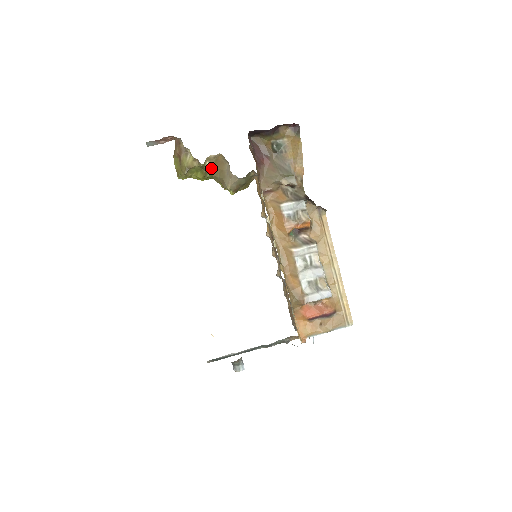
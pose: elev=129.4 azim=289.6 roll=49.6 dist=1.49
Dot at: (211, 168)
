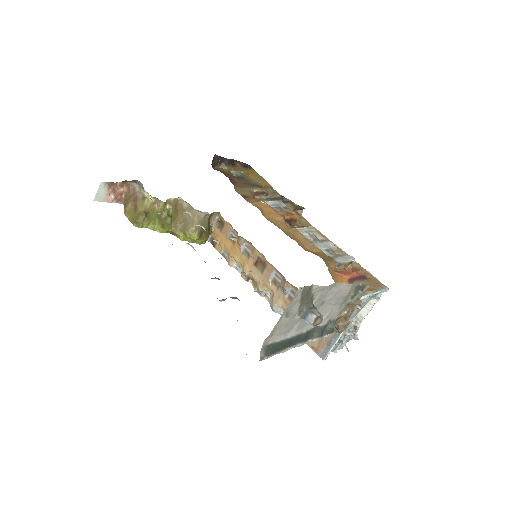
Dot at: (171, 213)
